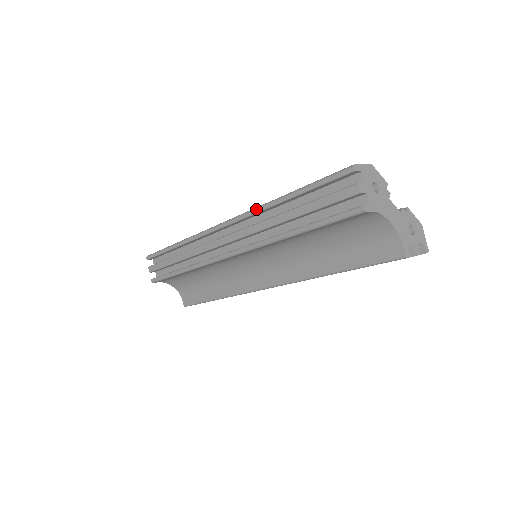
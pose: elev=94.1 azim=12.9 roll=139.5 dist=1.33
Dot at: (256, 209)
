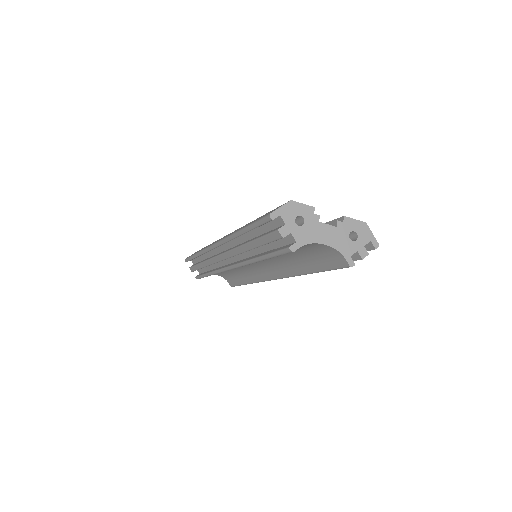
Dot at: (228, 238)
